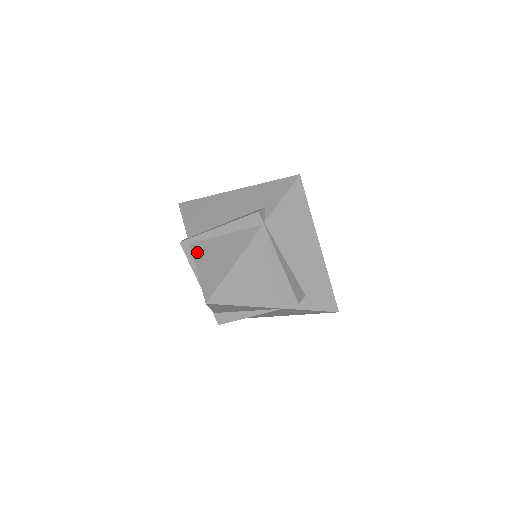
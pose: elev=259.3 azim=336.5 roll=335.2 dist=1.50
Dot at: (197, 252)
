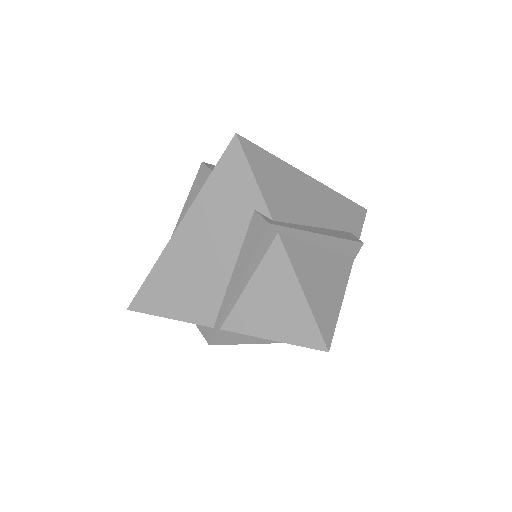
Dot at: (295, 256)
